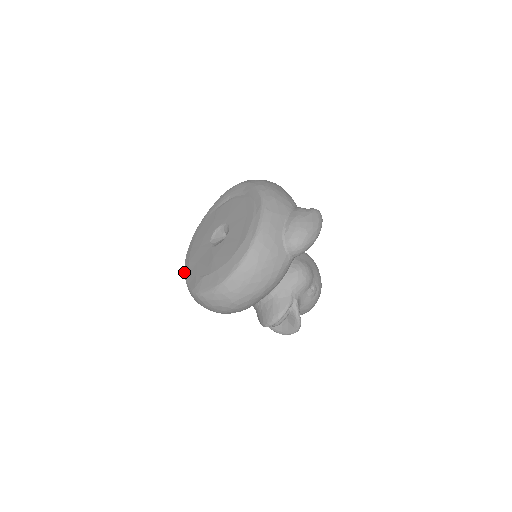
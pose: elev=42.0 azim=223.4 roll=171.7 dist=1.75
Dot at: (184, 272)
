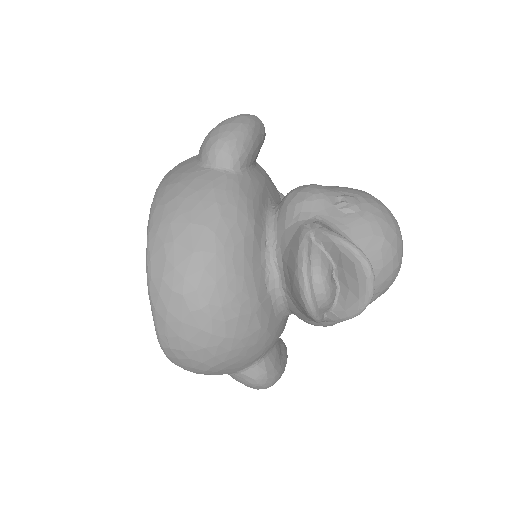
Dot at: occluded
